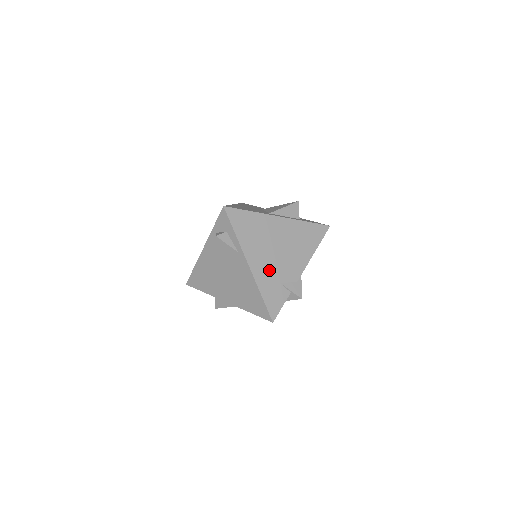
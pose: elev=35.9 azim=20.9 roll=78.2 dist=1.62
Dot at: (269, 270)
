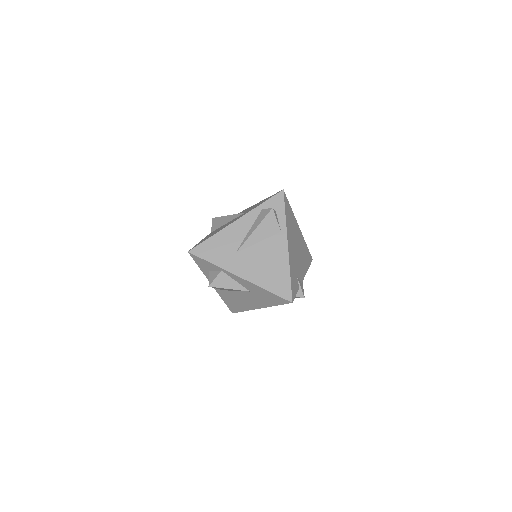
Dot at: (294, 260)
